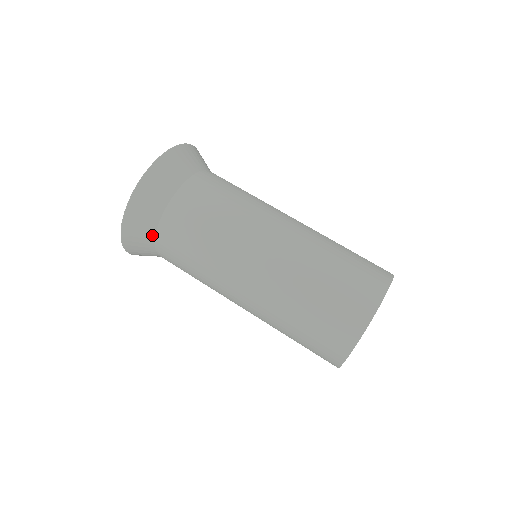
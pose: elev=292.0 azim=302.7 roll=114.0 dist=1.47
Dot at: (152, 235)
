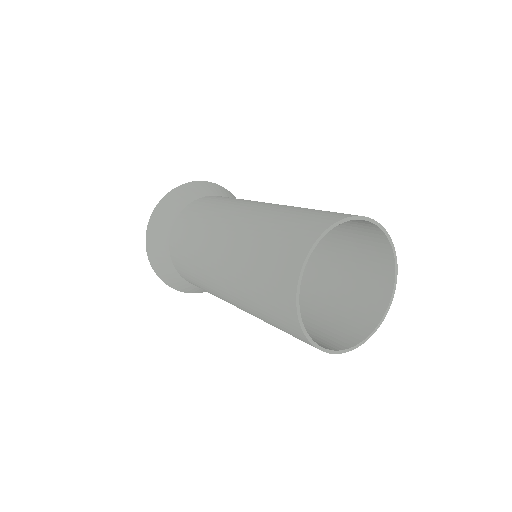
Dot at: (170, 263)
